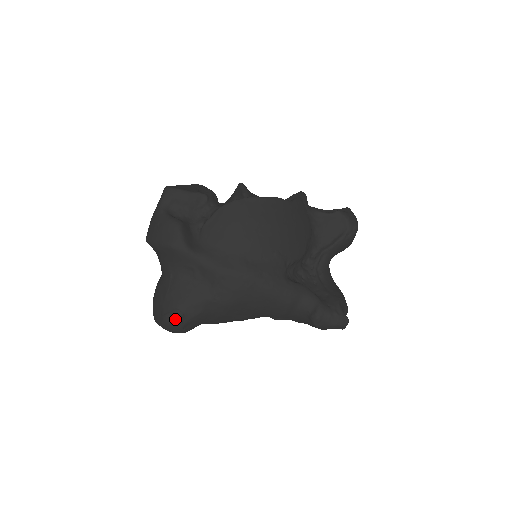
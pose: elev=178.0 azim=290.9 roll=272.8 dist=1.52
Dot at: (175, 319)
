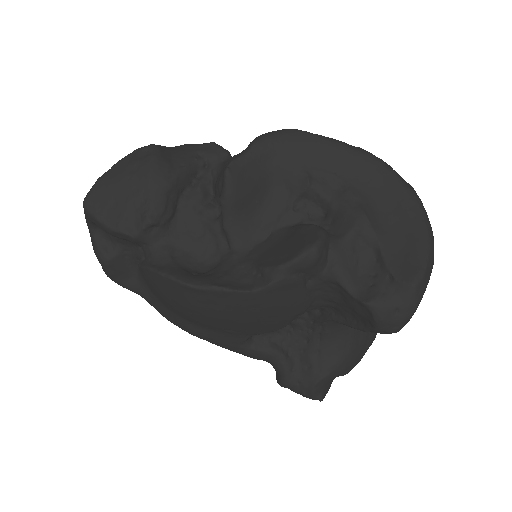
Dot at: occluded
